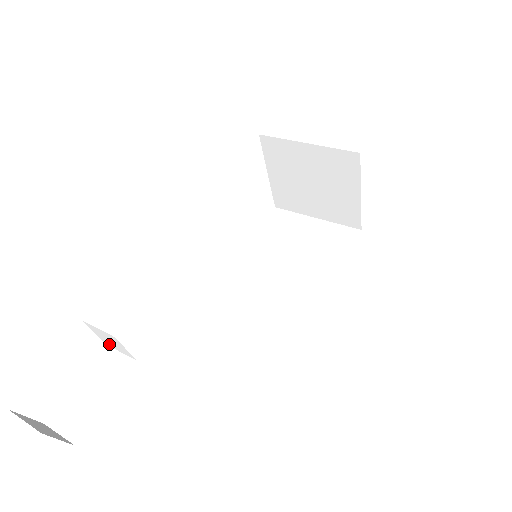
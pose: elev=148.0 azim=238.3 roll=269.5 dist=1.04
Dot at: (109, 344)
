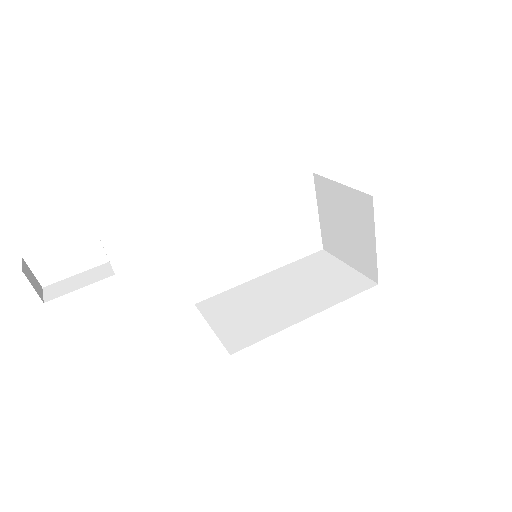
Dot at: occluded
